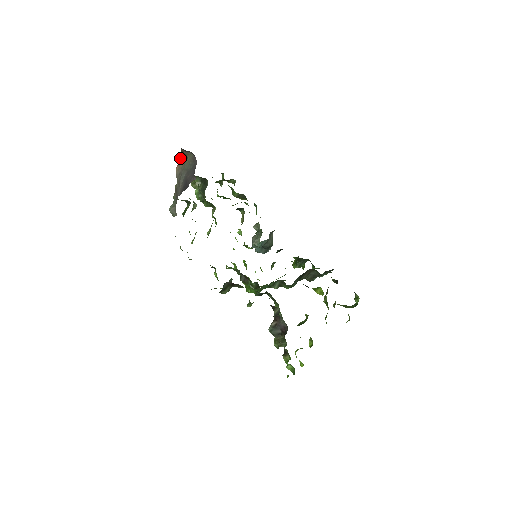
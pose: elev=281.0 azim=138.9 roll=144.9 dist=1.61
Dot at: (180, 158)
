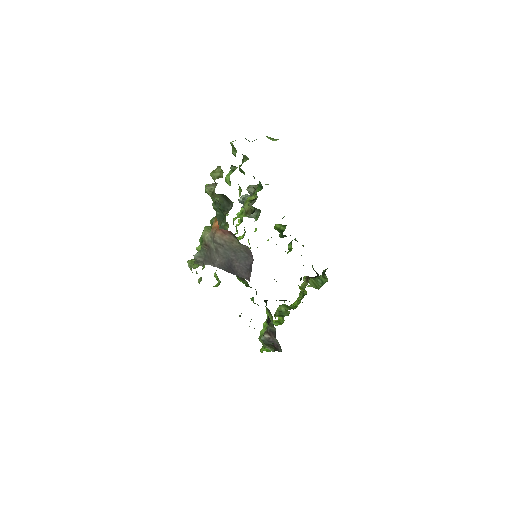
Dot at: (226, 231)
